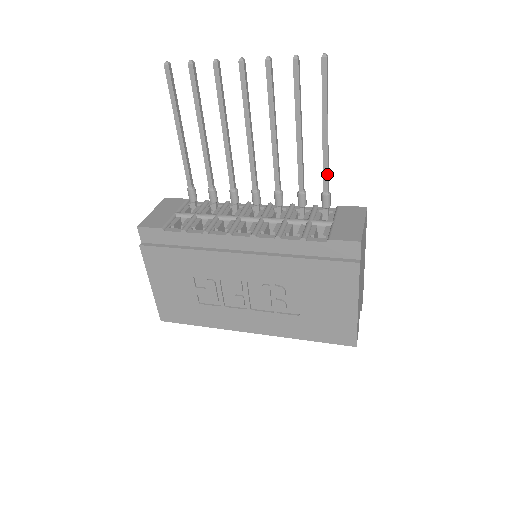
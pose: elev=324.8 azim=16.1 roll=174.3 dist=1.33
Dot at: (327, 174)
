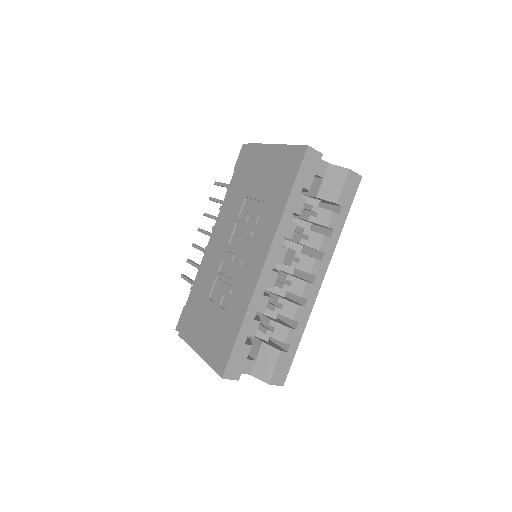
Dot at: occluded
